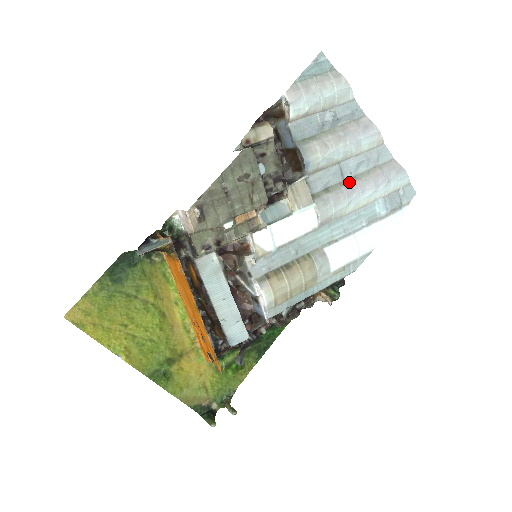
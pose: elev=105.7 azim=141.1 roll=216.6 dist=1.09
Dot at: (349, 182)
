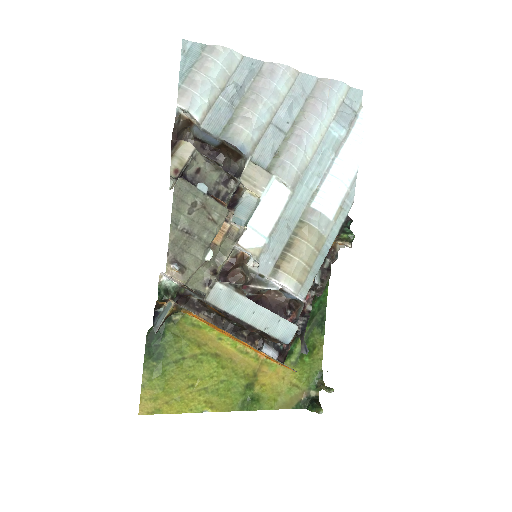
Dot at: (292, 132)
